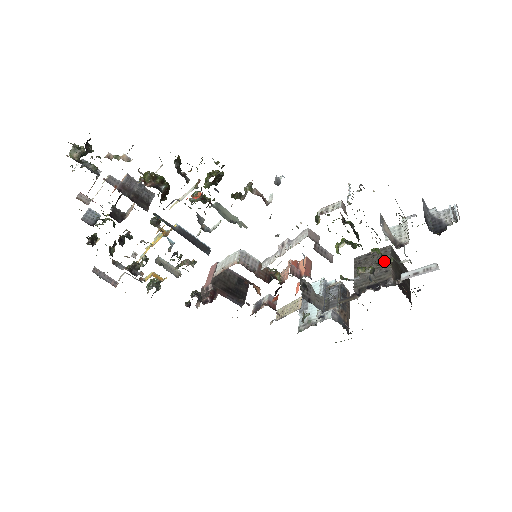
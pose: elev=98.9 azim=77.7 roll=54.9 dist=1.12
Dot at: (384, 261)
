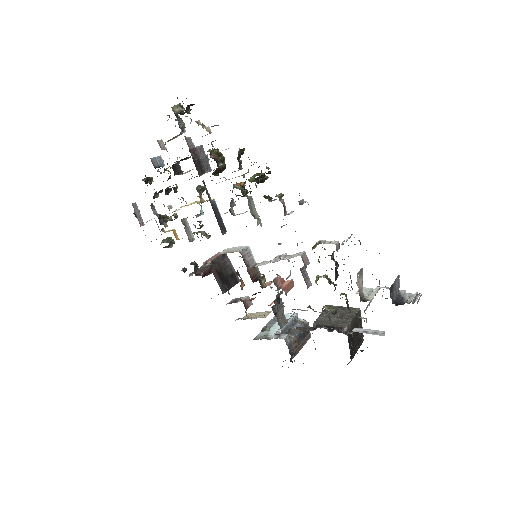
Dot at: (348, 315)
